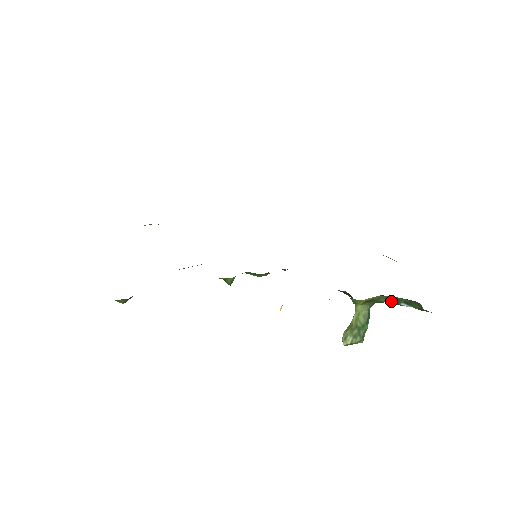
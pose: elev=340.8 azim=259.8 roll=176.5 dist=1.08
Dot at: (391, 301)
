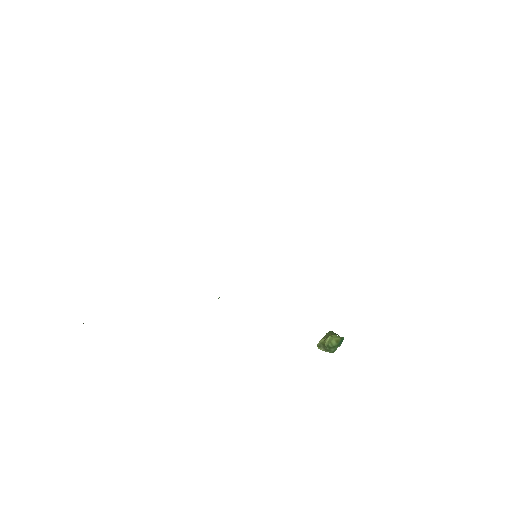
Dot at: occluded
